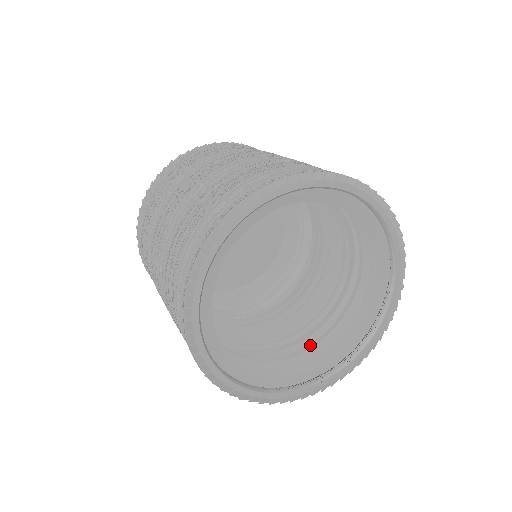
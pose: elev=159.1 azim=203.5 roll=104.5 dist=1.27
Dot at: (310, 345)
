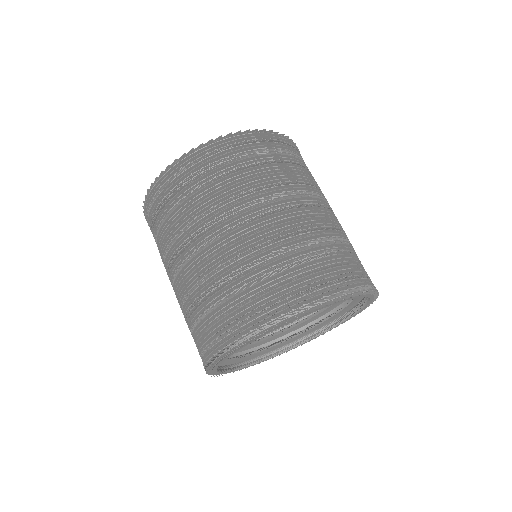
Dot at: occluded
